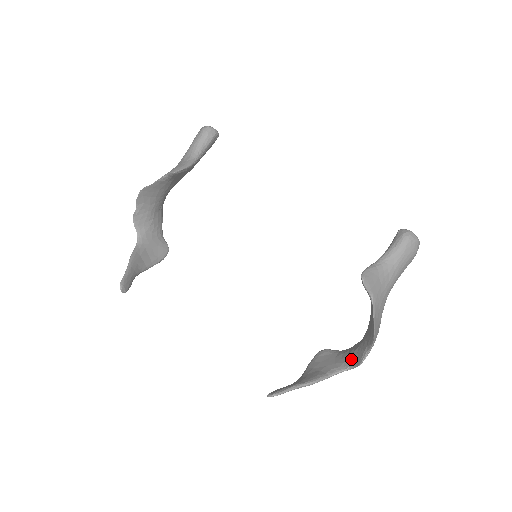
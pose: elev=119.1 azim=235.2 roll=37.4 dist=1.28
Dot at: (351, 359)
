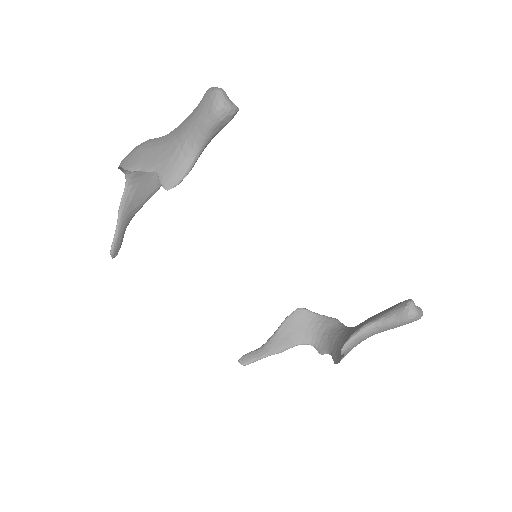
Dot at: (318, 340)
